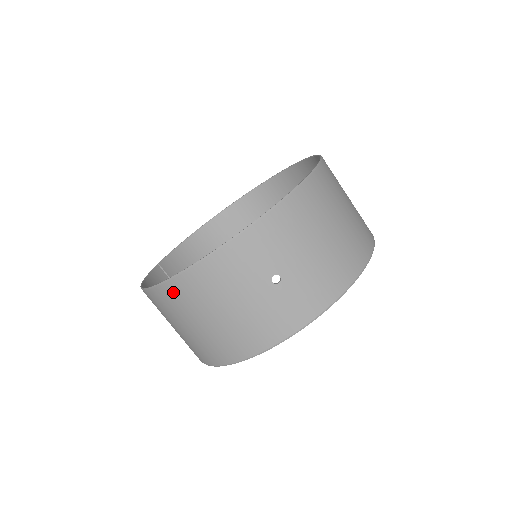
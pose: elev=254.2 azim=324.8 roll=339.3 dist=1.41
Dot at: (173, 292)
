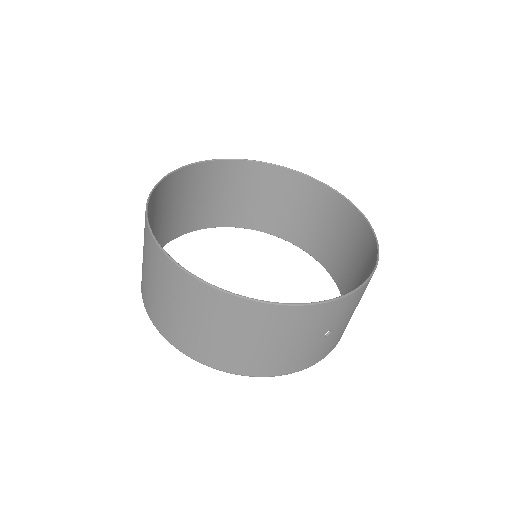
Dot at: (247, 309)
